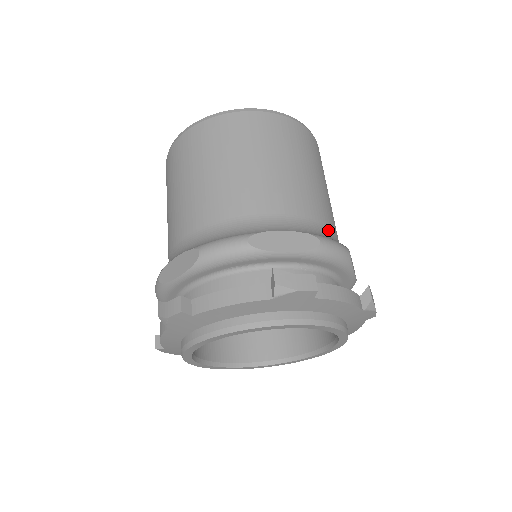
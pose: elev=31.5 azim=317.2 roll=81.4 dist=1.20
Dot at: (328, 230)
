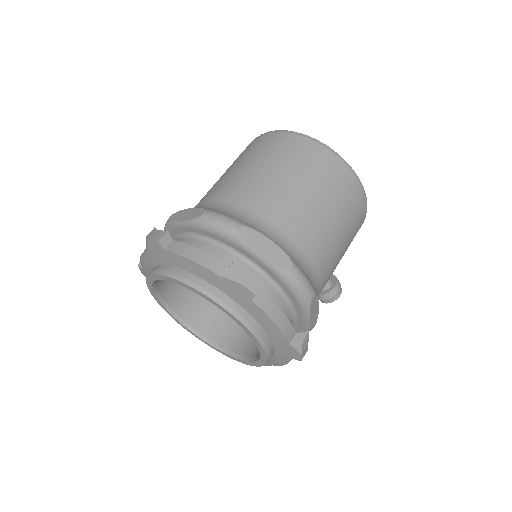
Dot at: (313, 270)
